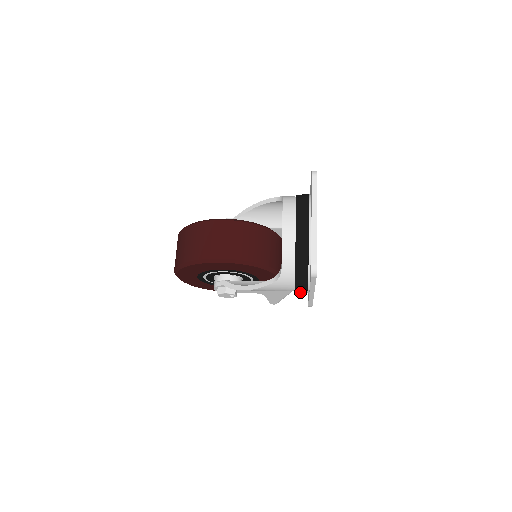
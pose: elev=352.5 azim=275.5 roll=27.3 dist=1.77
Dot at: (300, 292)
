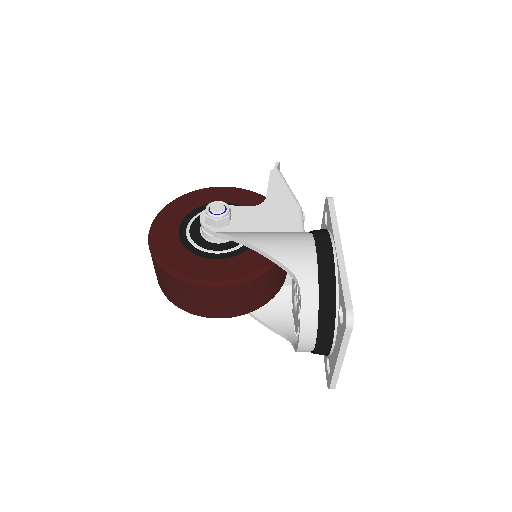
Dot at: occluded
